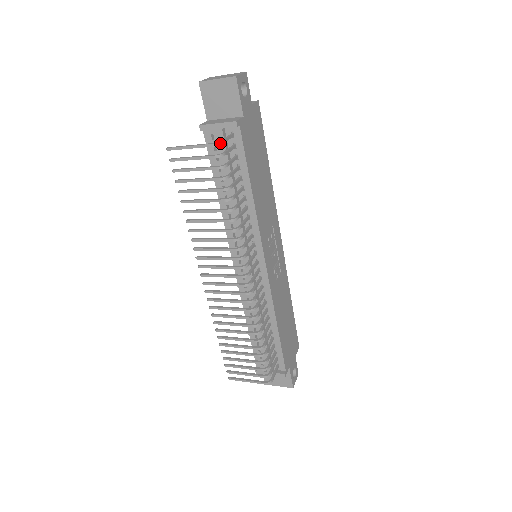
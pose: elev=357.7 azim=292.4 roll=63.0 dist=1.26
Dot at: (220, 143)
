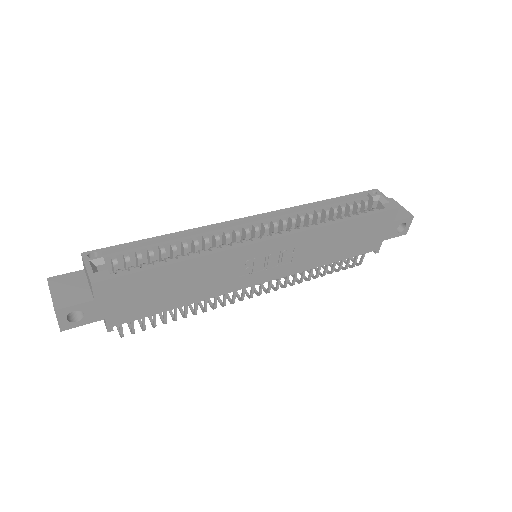
Dot at: occluded
